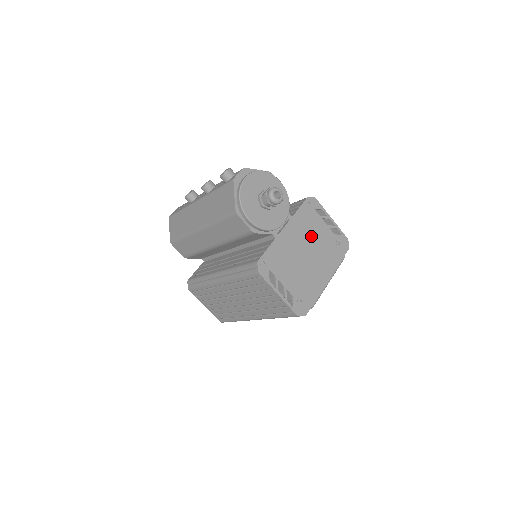
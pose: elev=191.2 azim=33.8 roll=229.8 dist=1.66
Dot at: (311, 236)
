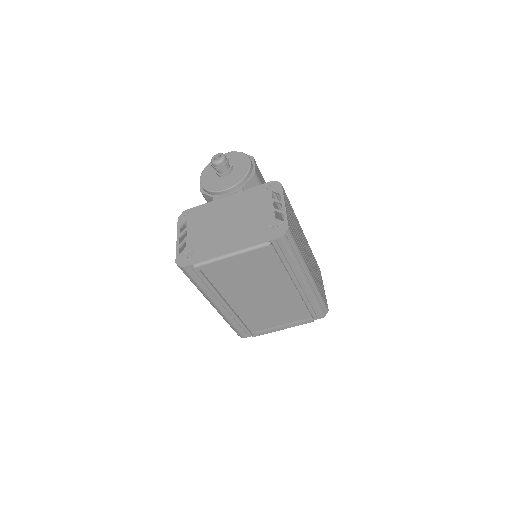
Dot at: (247, 211)
